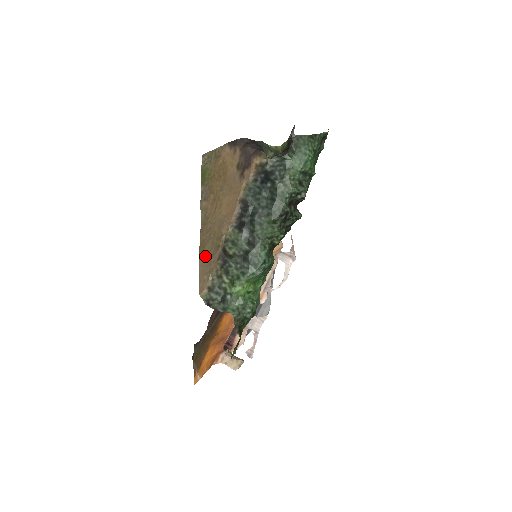
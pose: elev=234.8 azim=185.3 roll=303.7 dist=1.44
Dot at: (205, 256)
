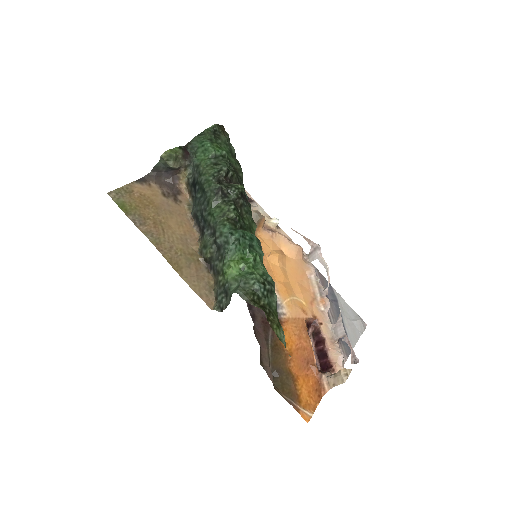
Dot at: (187, 272)
